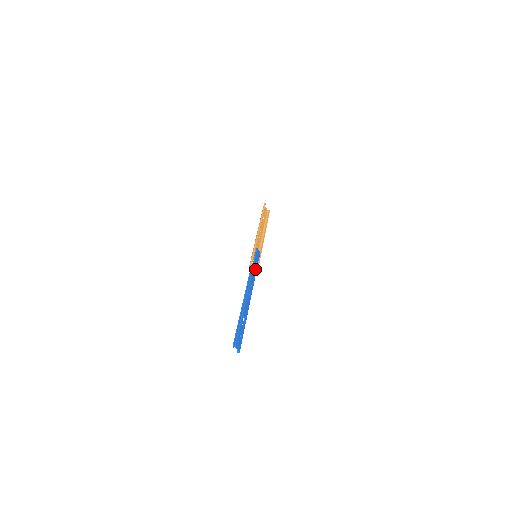
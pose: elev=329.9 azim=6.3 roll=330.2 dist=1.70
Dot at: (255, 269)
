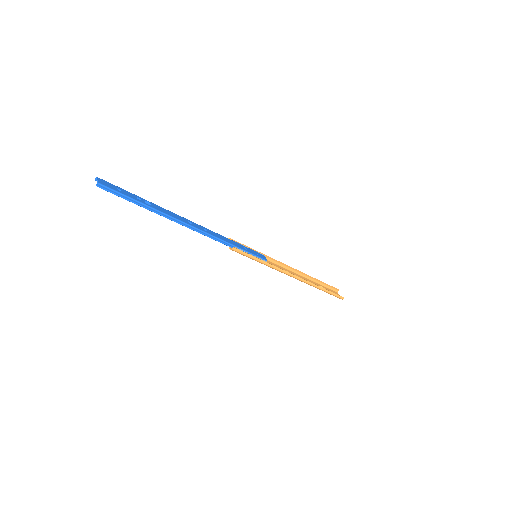
Dot at: (235, 244)
